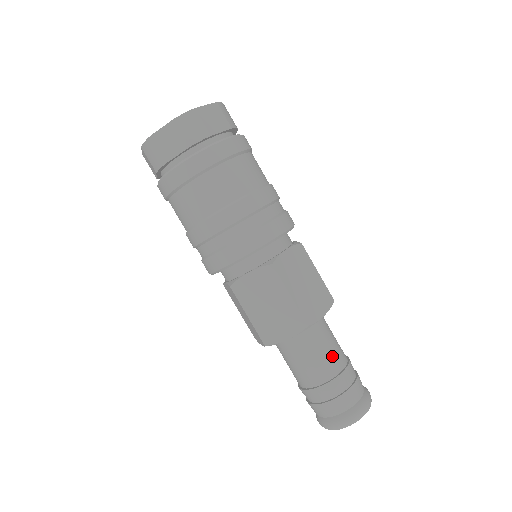
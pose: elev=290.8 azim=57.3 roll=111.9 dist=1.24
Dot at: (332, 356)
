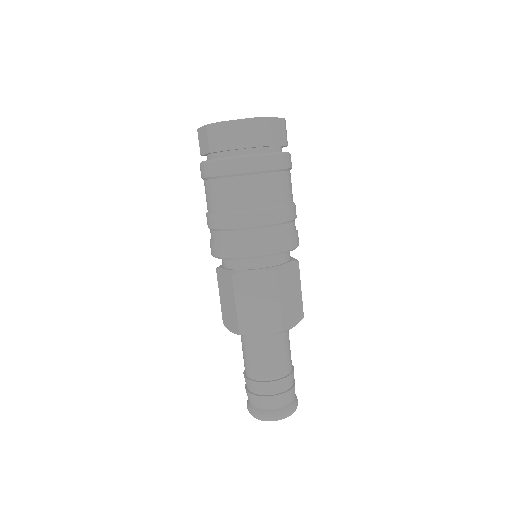
Dot at: (286, 361)
